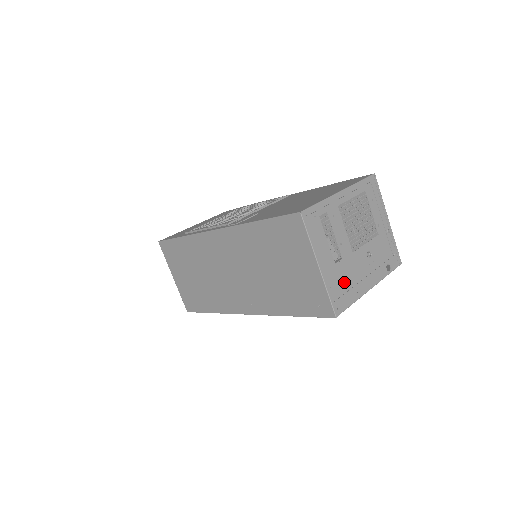
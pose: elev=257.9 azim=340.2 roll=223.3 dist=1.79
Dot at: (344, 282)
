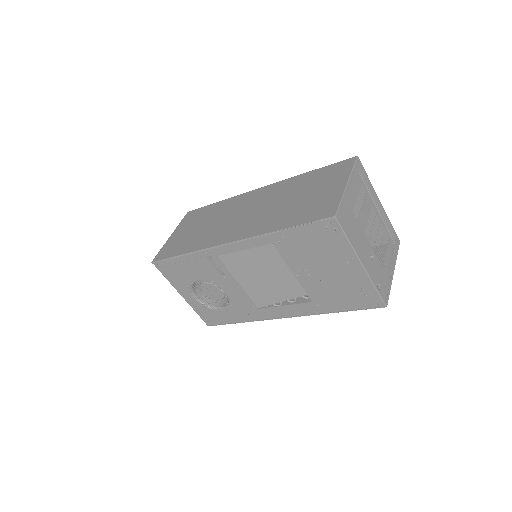
Dot at: (350, 227)
